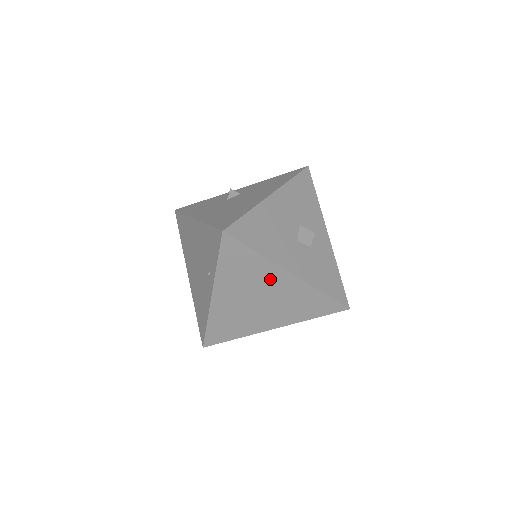
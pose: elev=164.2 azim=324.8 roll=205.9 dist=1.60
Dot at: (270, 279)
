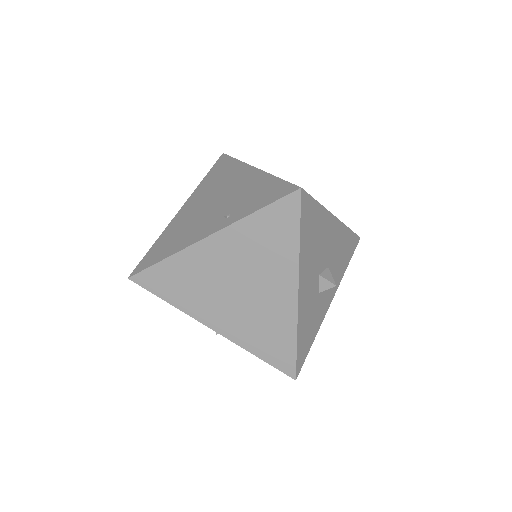
Dot at: (275, 277)
